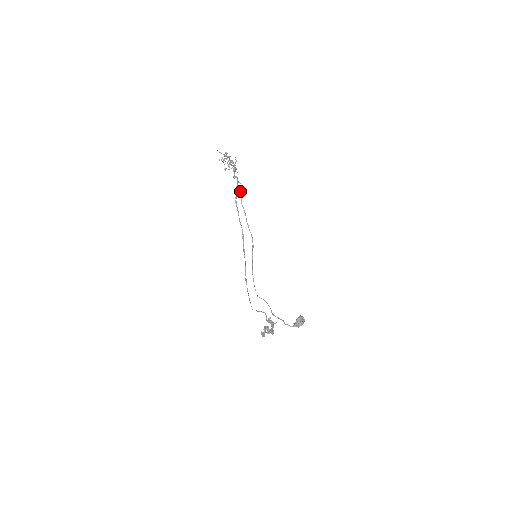
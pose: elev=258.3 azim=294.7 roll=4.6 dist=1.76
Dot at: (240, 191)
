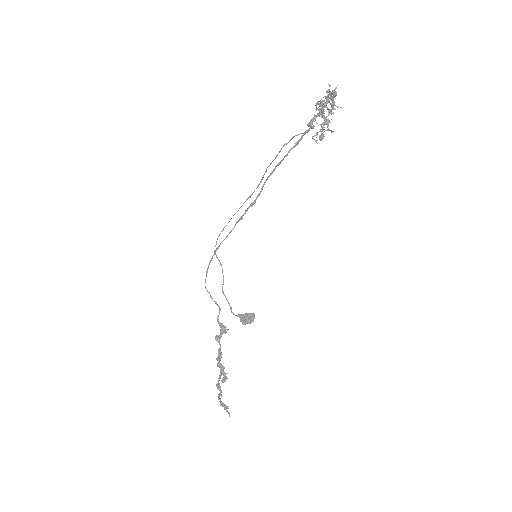
Dot at: (297, 135)
